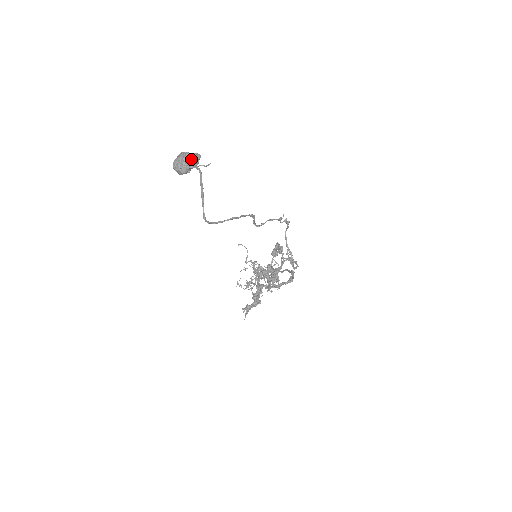
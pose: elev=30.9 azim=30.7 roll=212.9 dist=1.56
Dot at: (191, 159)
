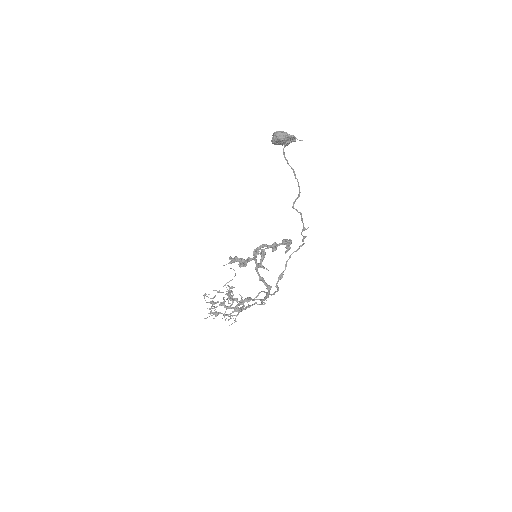
Dot at: (290, 135)
